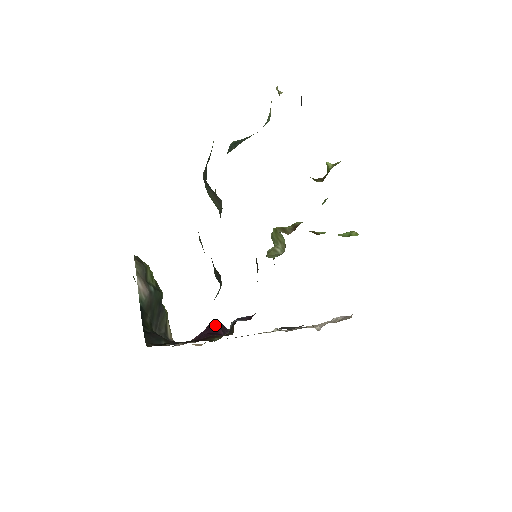
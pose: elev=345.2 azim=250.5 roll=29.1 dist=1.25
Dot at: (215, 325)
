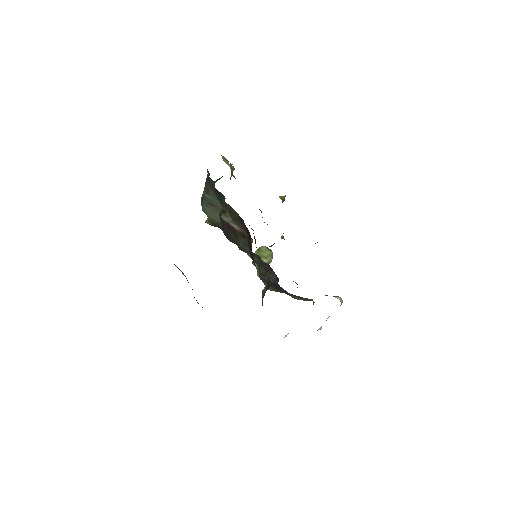
Dot at: occluded
